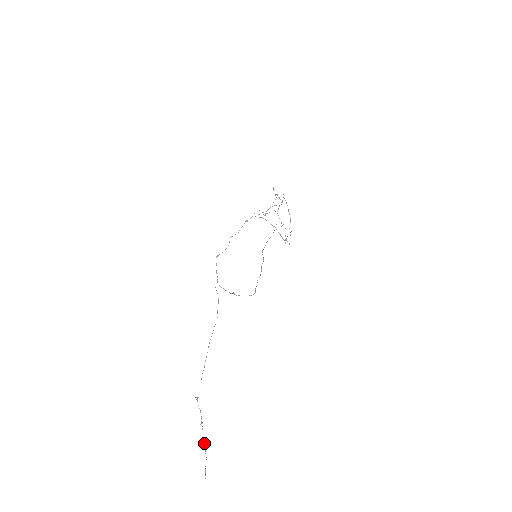
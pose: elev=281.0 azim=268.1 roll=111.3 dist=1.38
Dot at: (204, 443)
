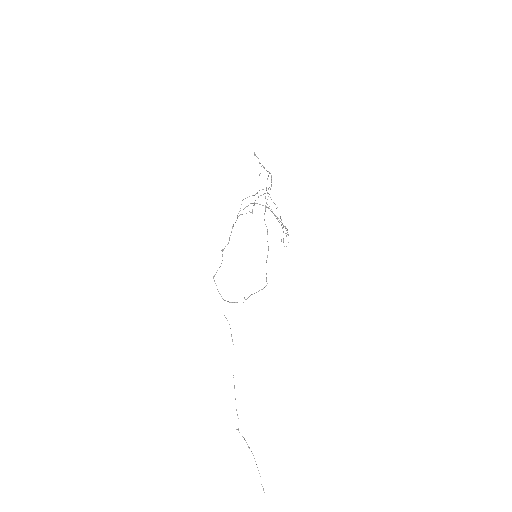
Dot at: occluded
